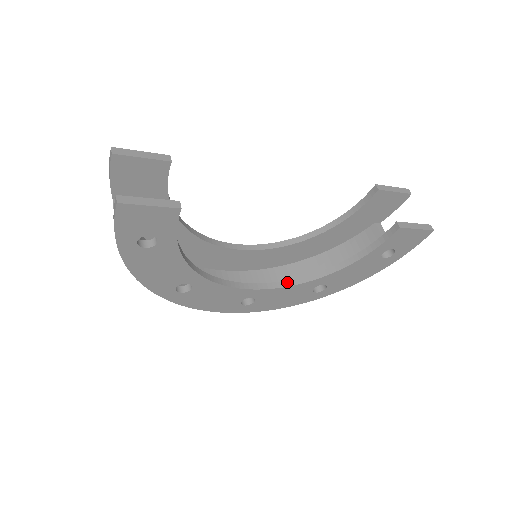
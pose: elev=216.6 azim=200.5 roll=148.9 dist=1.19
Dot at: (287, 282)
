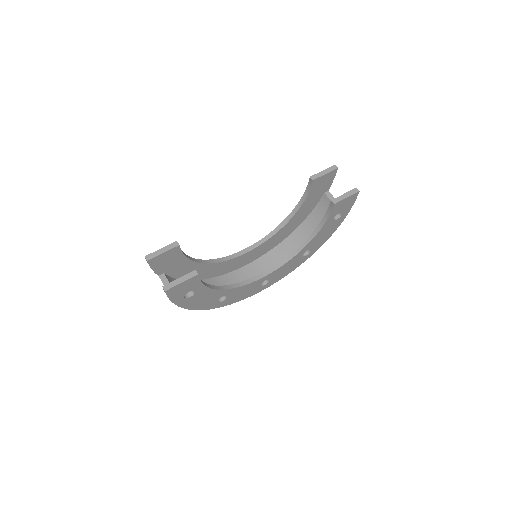
Dot at: (283, 261)
